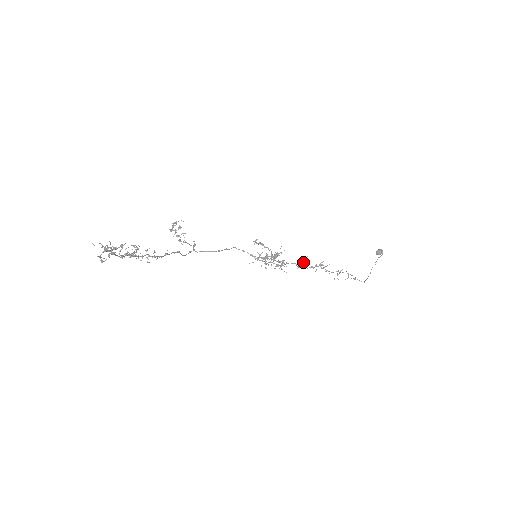
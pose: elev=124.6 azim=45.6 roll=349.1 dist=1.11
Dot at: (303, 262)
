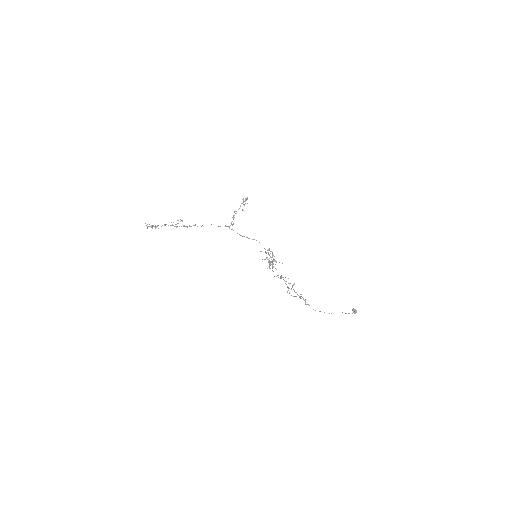
Dot at: (281, 278)
